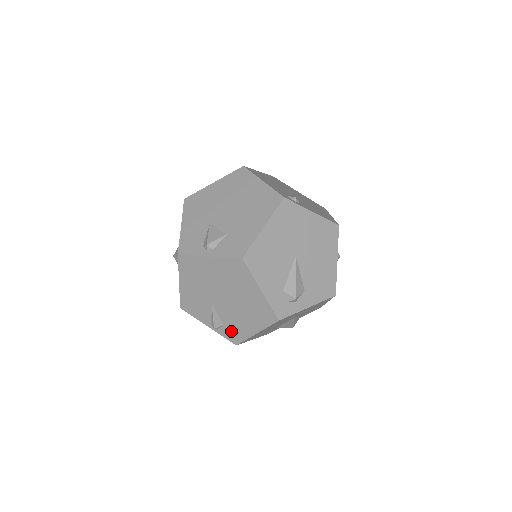
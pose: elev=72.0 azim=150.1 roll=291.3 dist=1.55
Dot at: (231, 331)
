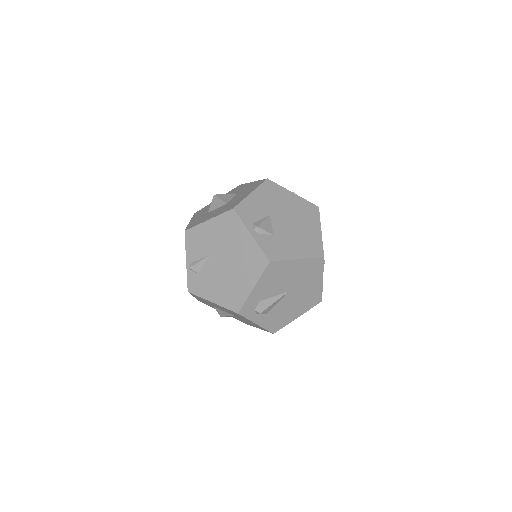
Dot at: (198, 282)
